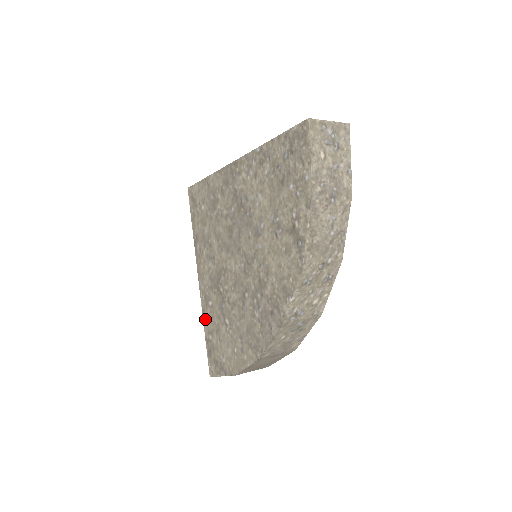
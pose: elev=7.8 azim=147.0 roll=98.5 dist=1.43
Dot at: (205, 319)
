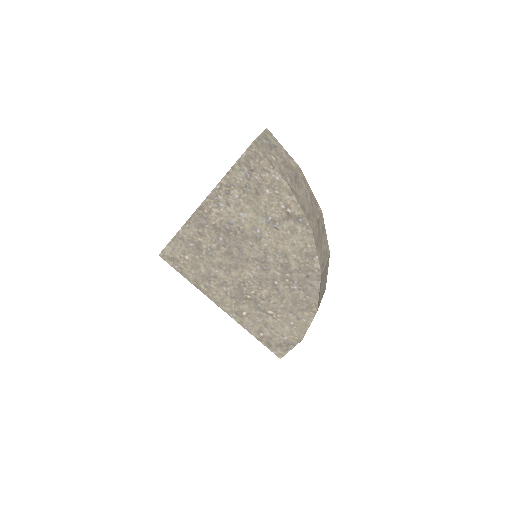
Dot at: (247, 327)
